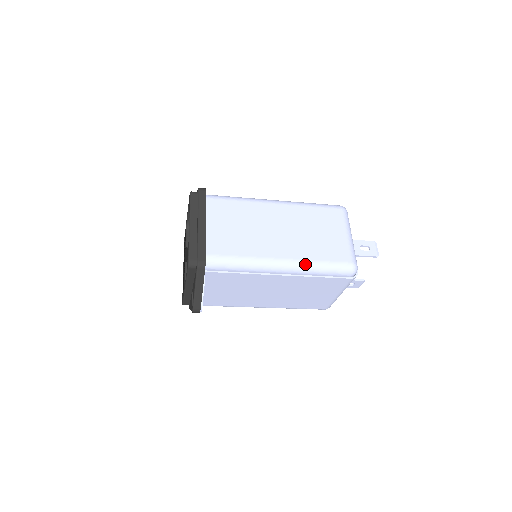
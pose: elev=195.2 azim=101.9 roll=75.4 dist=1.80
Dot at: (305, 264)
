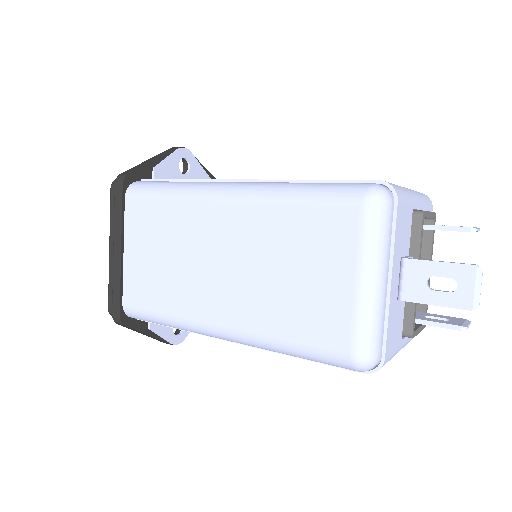
Dot at: (258, 341)
